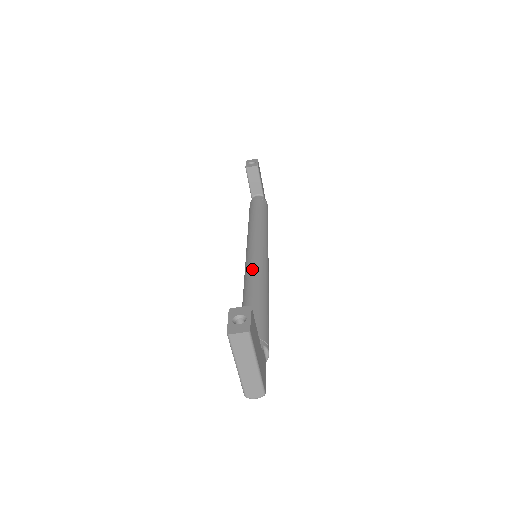
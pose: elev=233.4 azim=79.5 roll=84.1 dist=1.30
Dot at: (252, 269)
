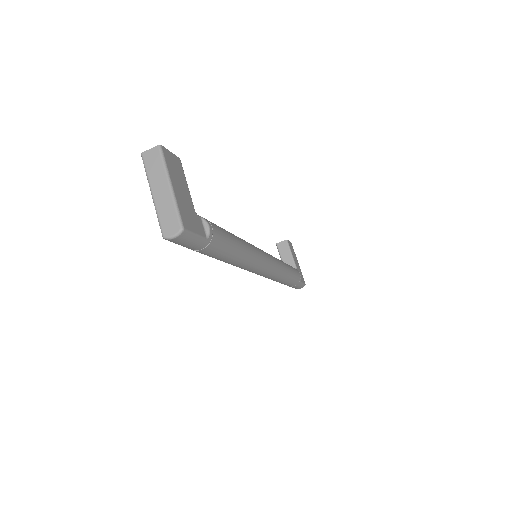
Dot at: occluded
